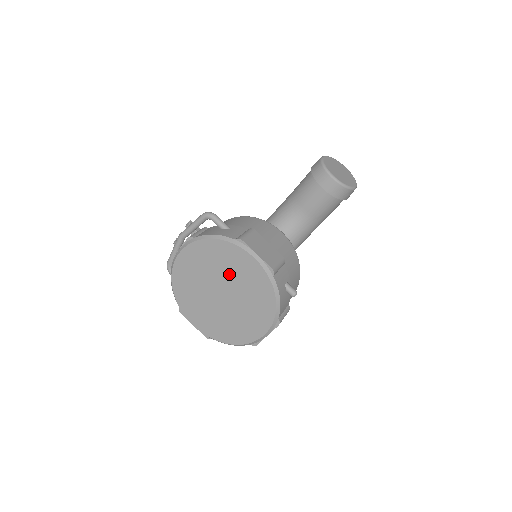
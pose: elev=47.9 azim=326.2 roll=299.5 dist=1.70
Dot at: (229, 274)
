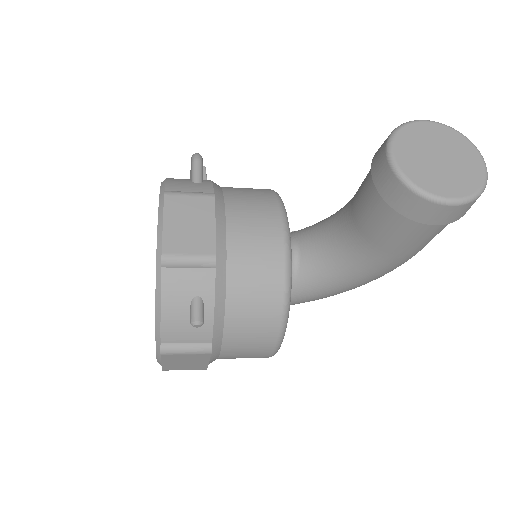
Dot at: occluded
